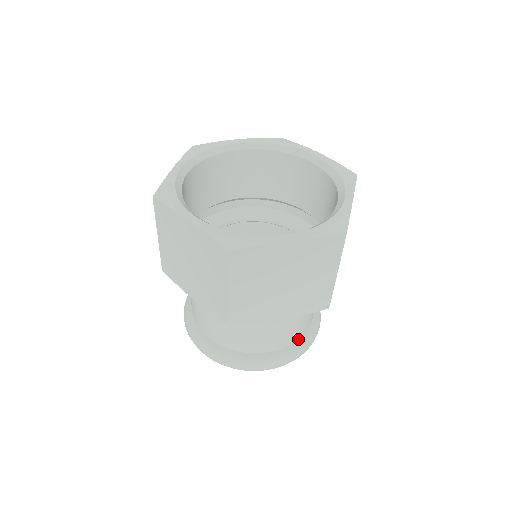
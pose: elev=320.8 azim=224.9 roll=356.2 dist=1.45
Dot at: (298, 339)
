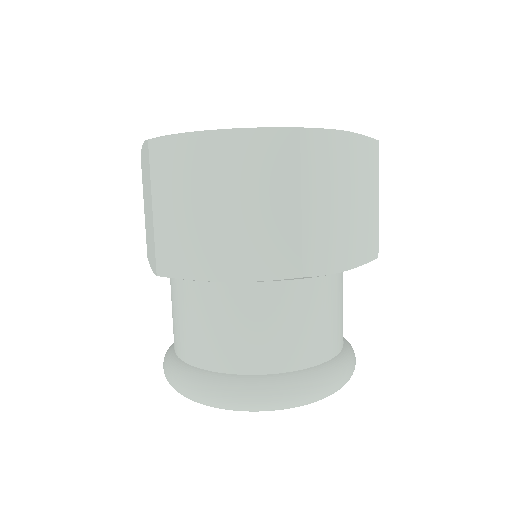
Dot at: (343, 345)
